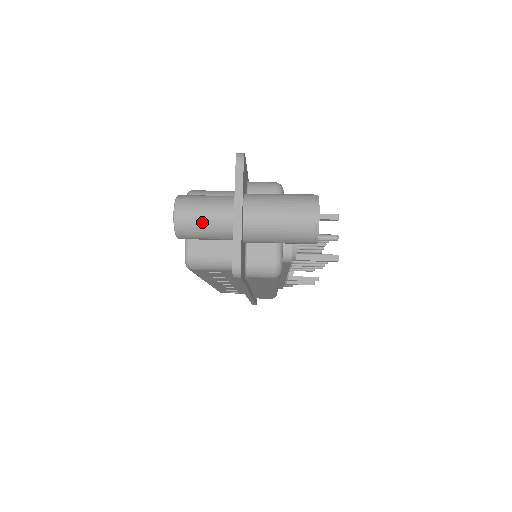
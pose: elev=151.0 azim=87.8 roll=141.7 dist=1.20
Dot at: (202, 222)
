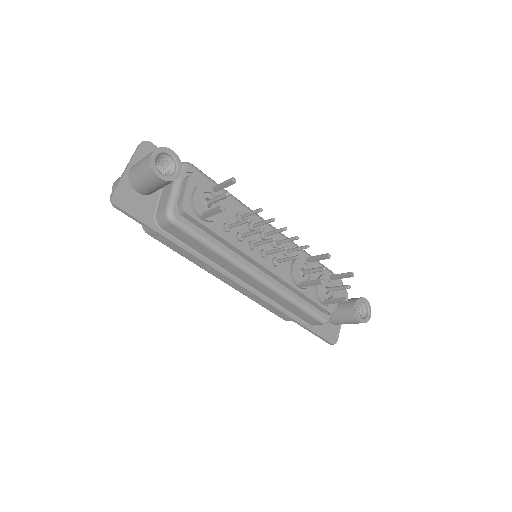
Dot at: occluded
